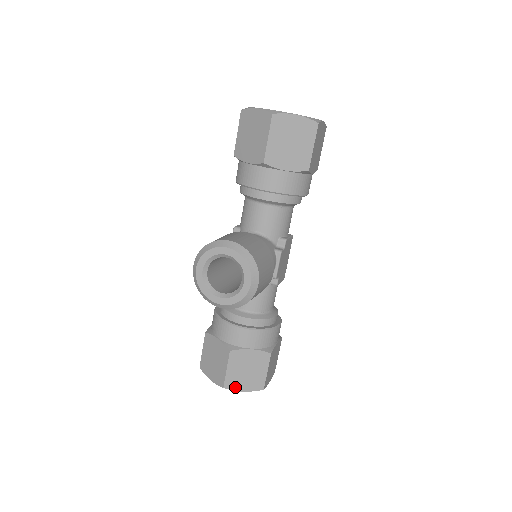
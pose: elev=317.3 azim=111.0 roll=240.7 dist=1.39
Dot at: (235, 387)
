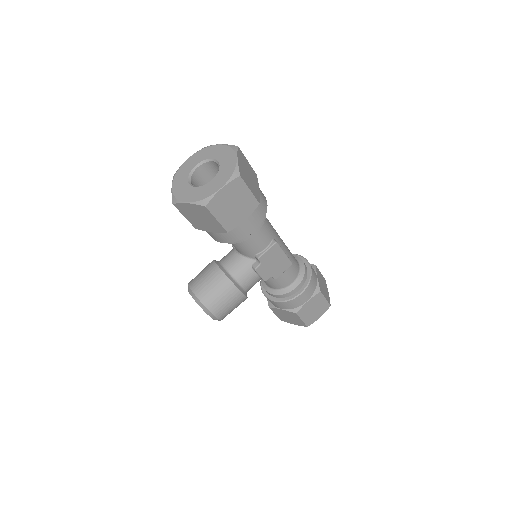
Dot at: (288, 322)
